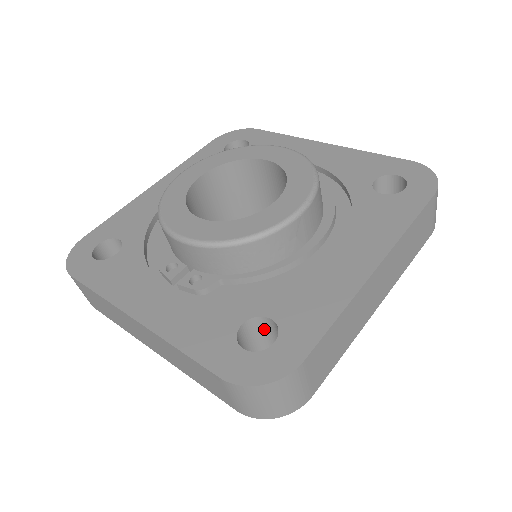
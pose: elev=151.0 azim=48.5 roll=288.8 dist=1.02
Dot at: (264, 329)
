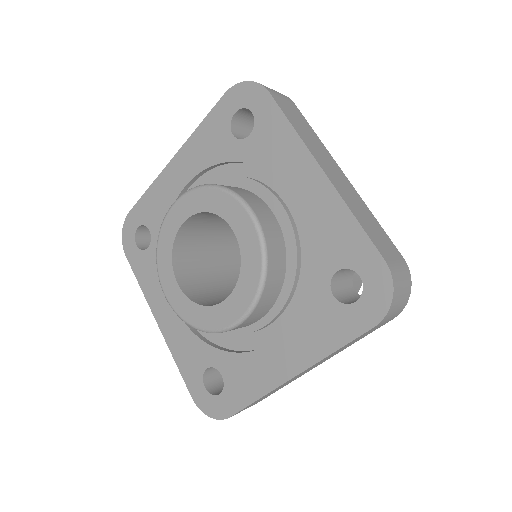
Dot at: occluded
